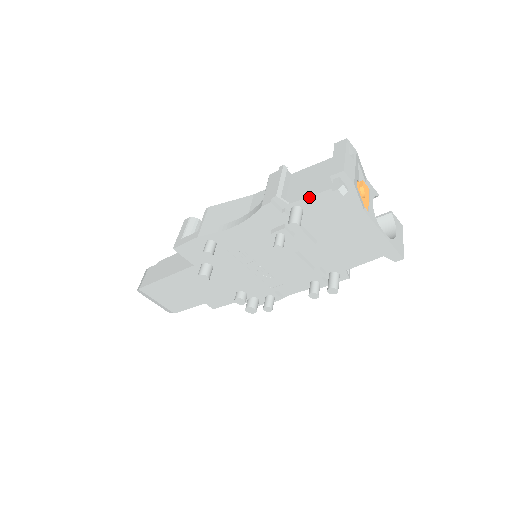
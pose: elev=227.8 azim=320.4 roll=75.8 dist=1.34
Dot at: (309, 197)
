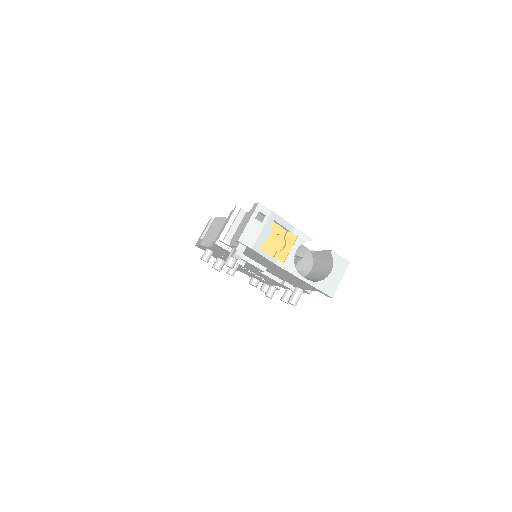
Dot at: occluded
